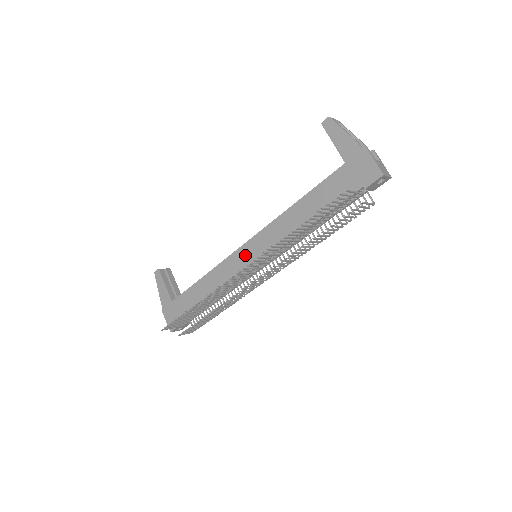
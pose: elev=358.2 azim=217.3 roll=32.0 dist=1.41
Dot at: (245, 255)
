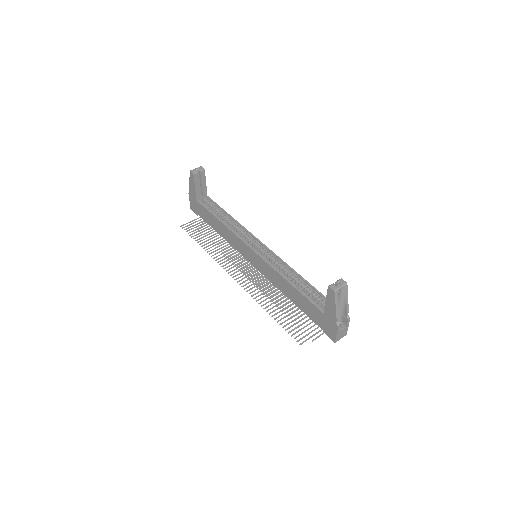
Dot at: (248, 252)
